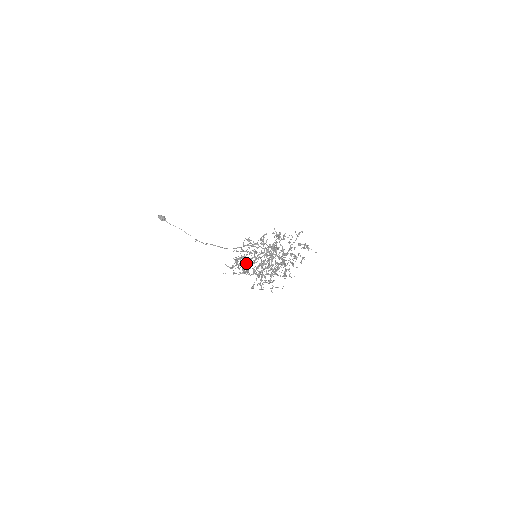
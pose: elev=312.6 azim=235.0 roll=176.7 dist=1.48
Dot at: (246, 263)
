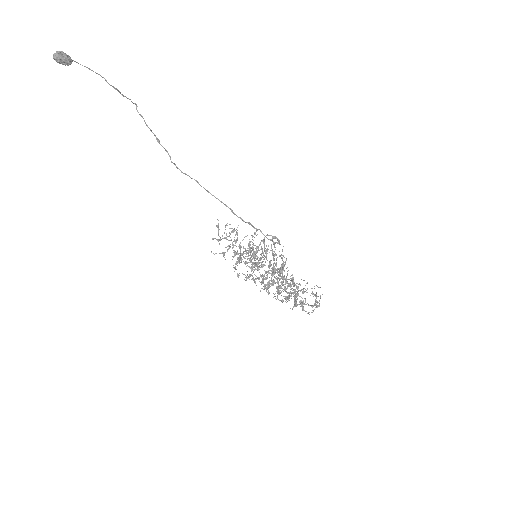
Dot at: (242, 255)
